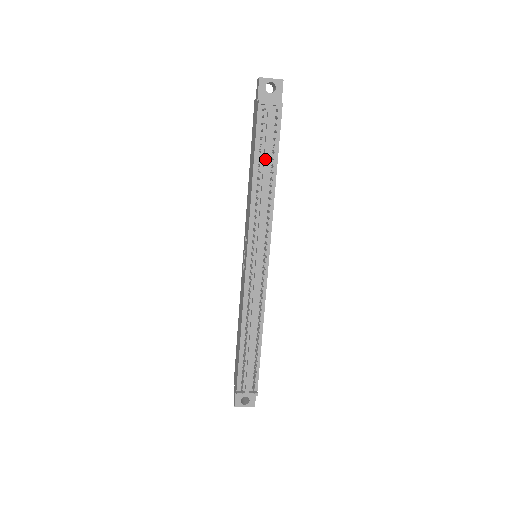
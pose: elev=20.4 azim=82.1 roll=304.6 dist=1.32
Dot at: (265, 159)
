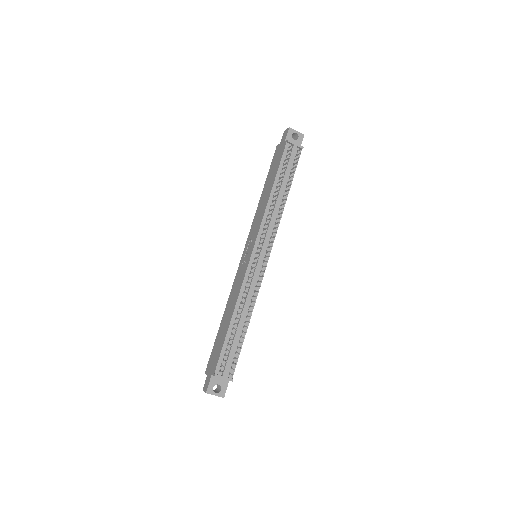
Dot at: (284, 180)
